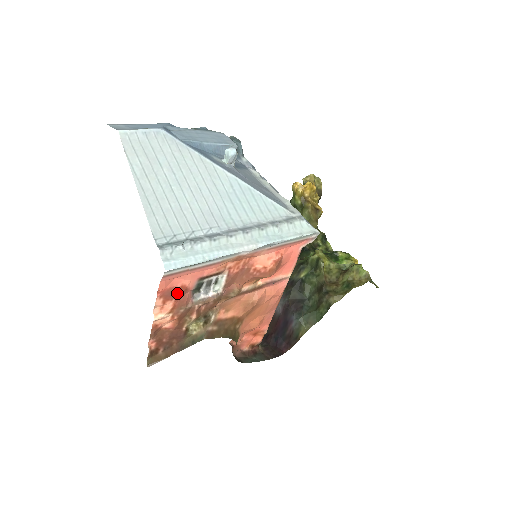
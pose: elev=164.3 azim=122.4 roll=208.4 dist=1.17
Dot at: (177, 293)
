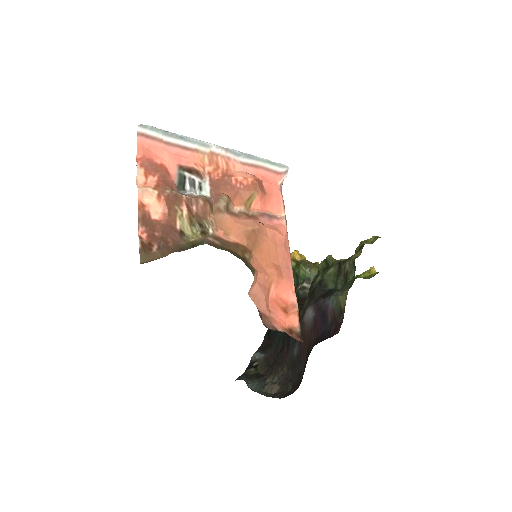
Dot at: (158, 170)
